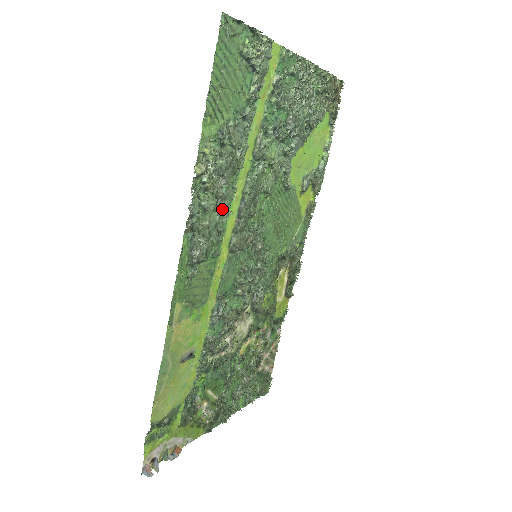
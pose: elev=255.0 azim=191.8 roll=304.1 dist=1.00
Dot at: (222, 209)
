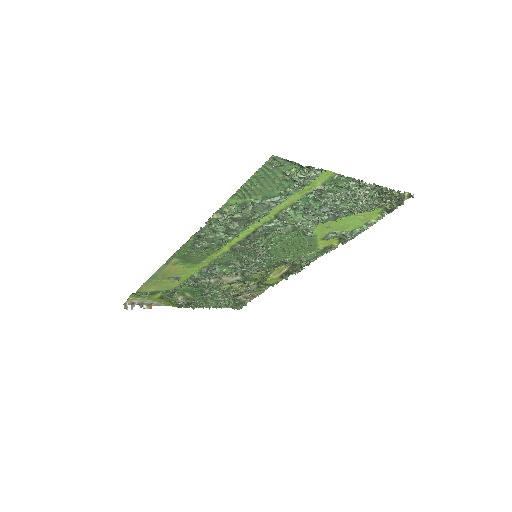
Dot at: (230, 234)
